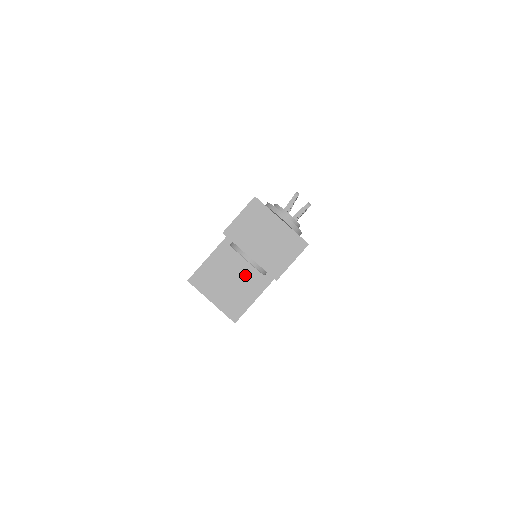
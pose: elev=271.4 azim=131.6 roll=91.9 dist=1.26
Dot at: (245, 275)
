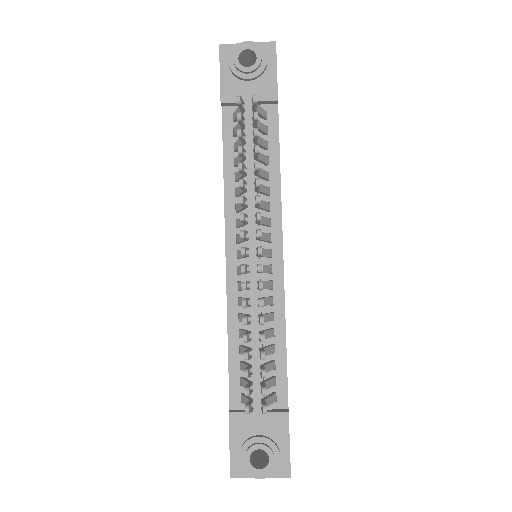
Dot at: occluded
